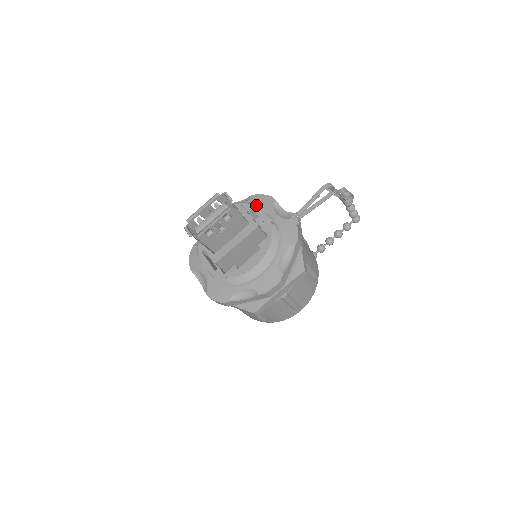
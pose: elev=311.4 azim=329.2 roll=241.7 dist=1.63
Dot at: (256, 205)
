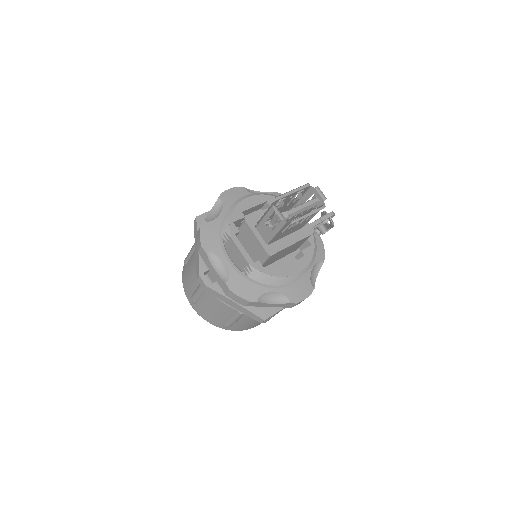
Dot at: occluded
